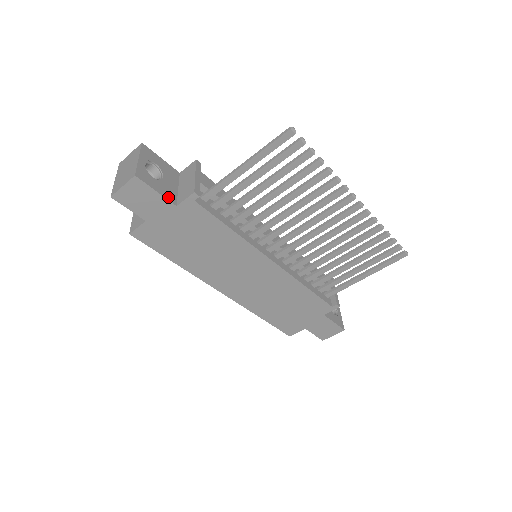
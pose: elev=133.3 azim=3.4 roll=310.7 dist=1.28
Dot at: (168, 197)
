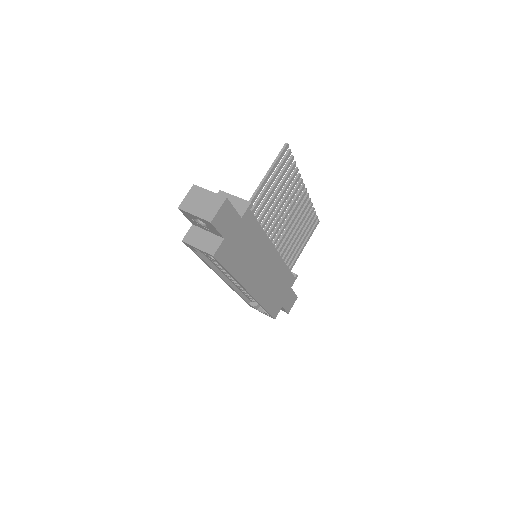
Dot at: (236, 213)
